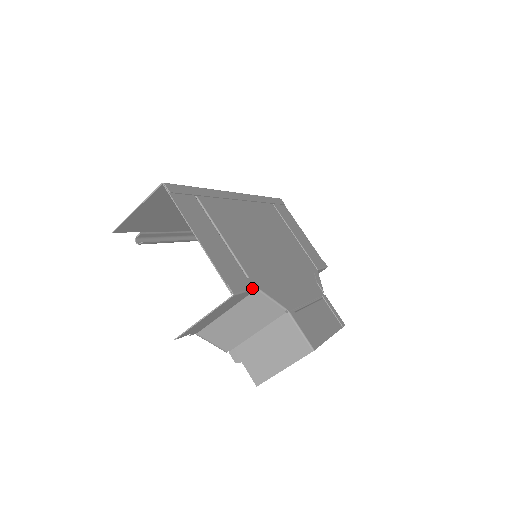
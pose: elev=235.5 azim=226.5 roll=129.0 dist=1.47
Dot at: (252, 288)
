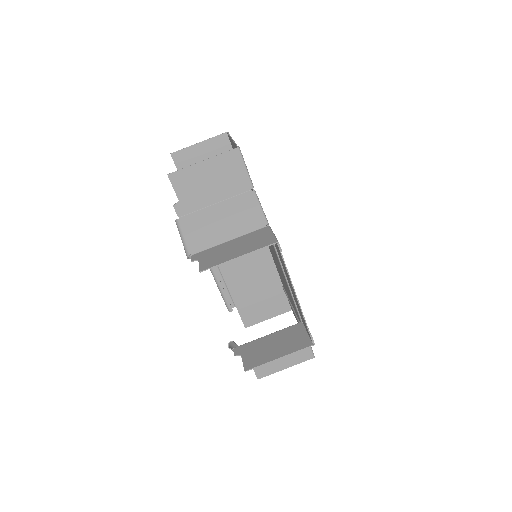
Dot at: (251, 180)
